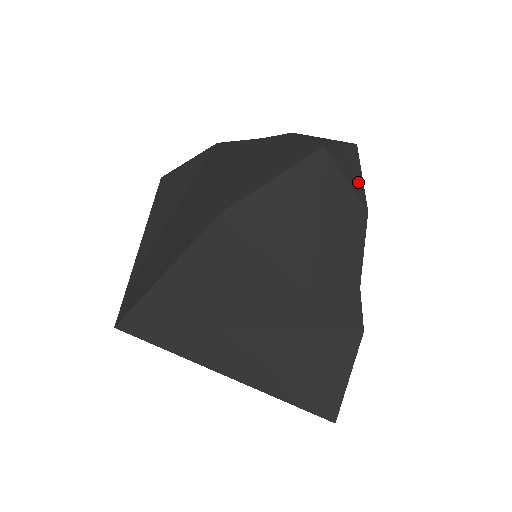
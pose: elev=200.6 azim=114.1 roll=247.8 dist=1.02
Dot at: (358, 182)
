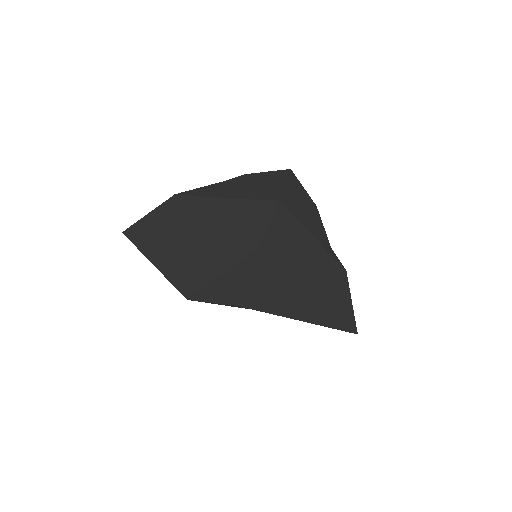
Dot at: occluded
